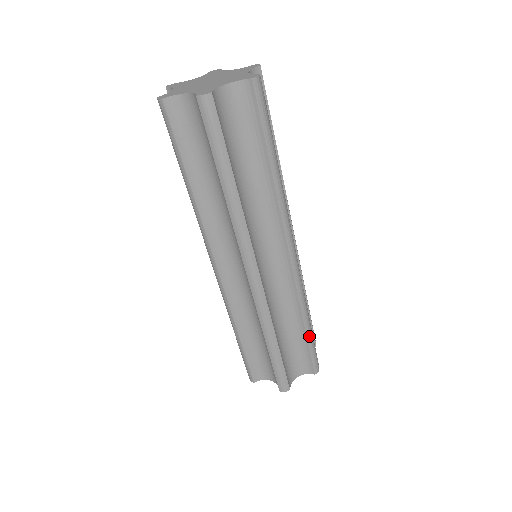
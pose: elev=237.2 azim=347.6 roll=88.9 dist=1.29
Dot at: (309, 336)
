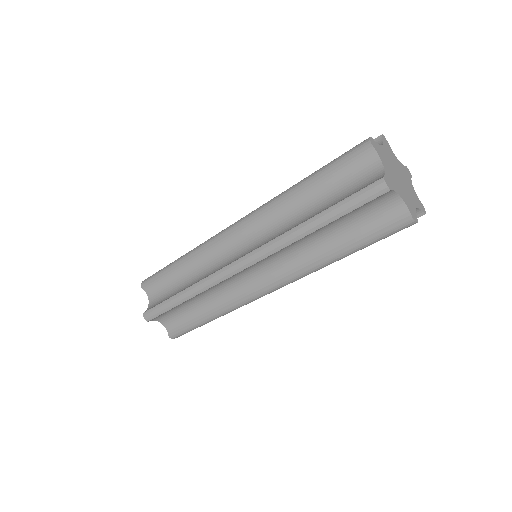
Dot at: (202, 323)
